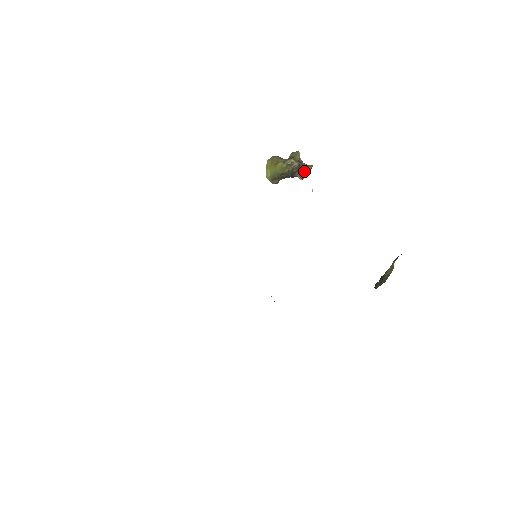
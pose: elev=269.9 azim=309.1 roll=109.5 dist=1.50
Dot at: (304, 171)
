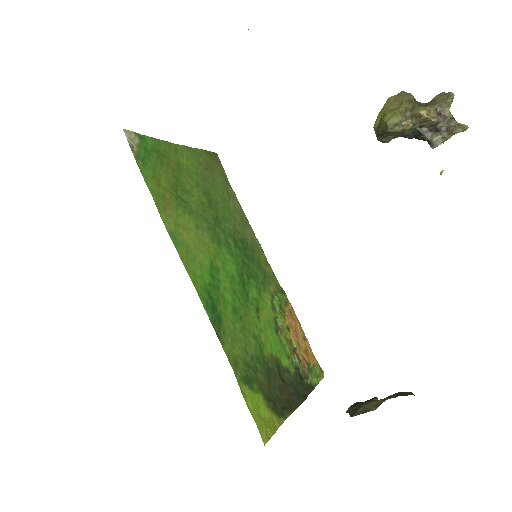
Dot at: (444, 134)
